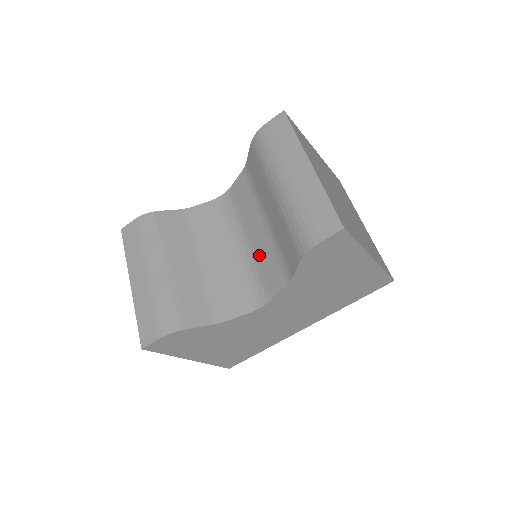
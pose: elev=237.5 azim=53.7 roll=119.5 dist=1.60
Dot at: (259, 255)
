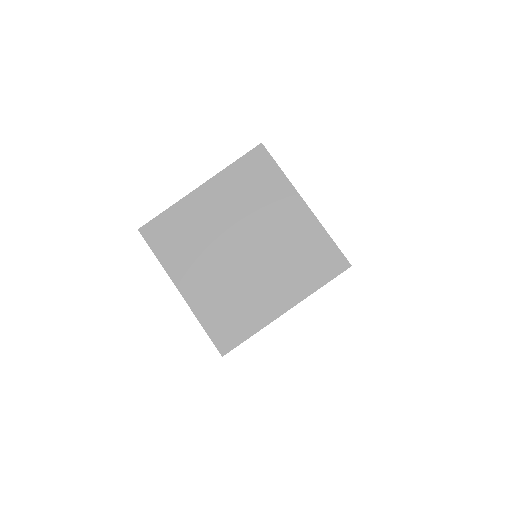
Dot at: occluded
